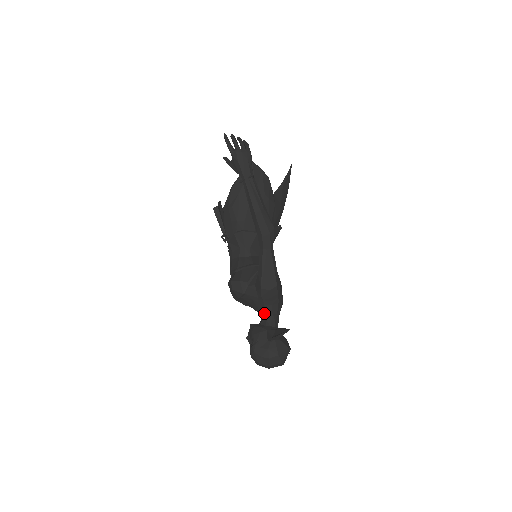
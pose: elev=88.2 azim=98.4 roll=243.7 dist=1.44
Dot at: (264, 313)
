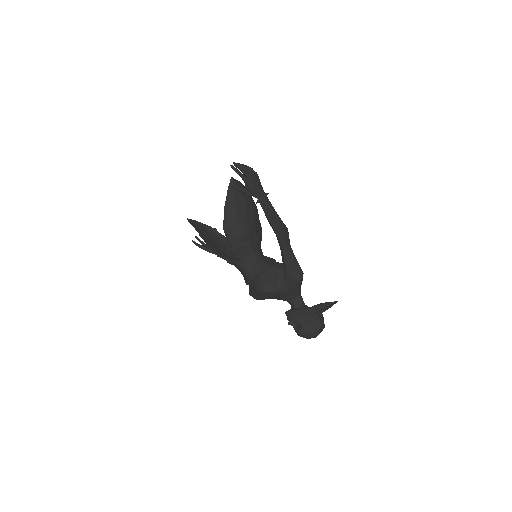
Dot at: (293, 298)
